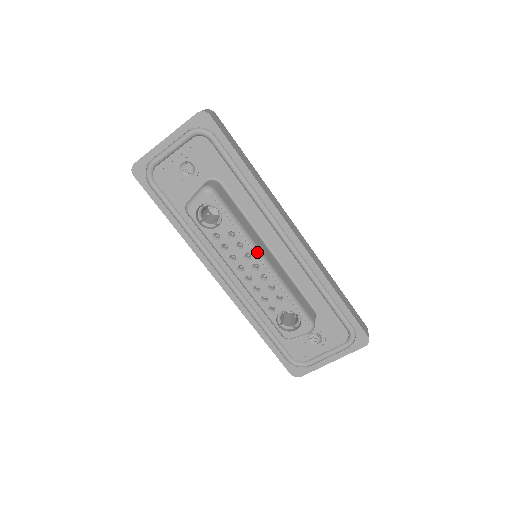
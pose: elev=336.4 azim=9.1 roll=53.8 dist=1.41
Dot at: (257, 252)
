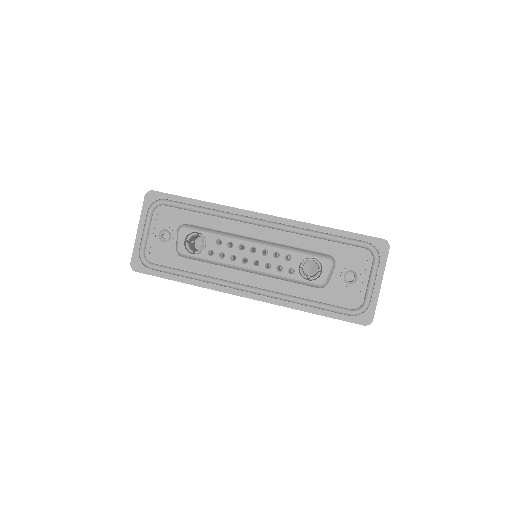
Dot at: (245, 239)
